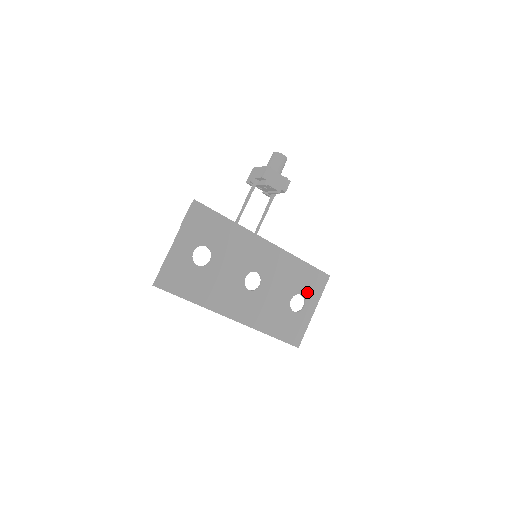
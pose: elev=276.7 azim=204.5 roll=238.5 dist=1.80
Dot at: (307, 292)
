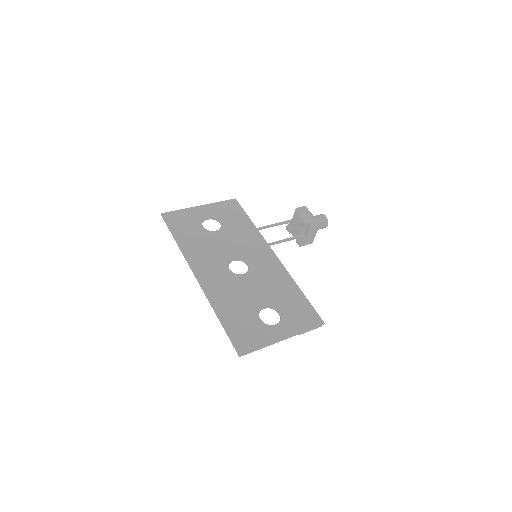
Dot at: (288, 316)
